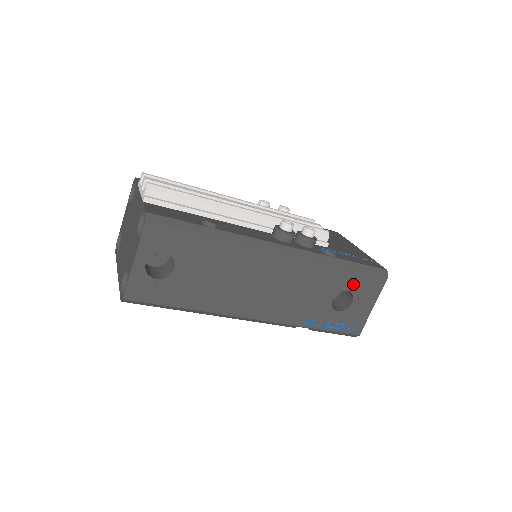
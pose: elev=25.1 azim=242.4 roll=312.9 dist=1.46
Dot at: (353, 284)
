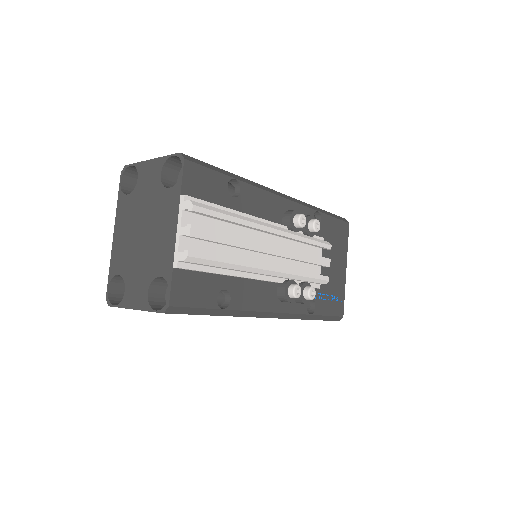
Dot at: occluded
